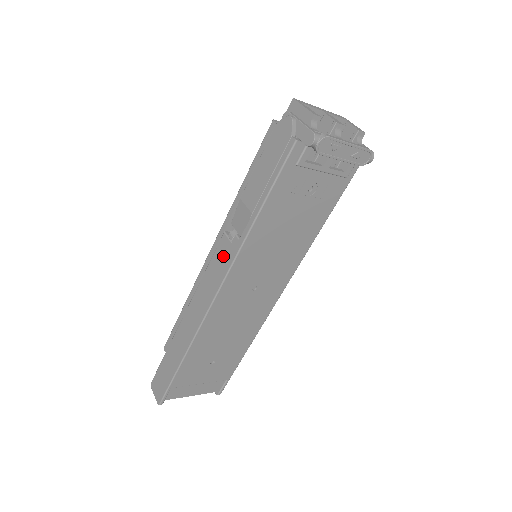
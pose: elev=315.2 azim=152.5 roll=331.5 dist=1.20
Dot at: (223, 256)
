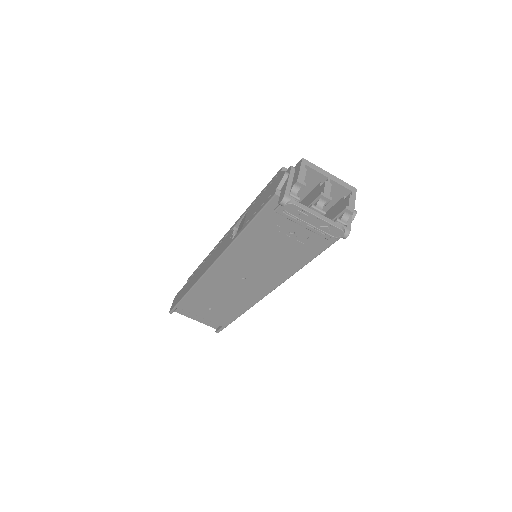
Dot at: (224, 243)
